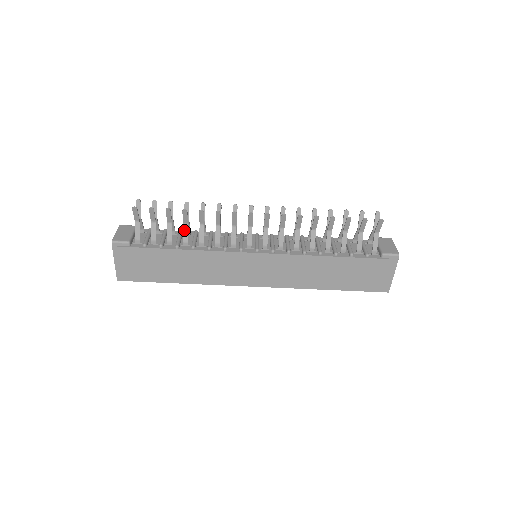
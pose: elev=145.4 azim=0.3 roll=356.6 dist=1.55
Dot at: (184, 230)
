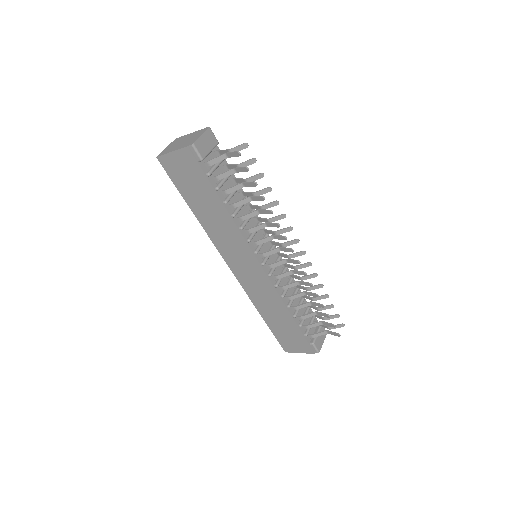
Dot at: (244, 200)
